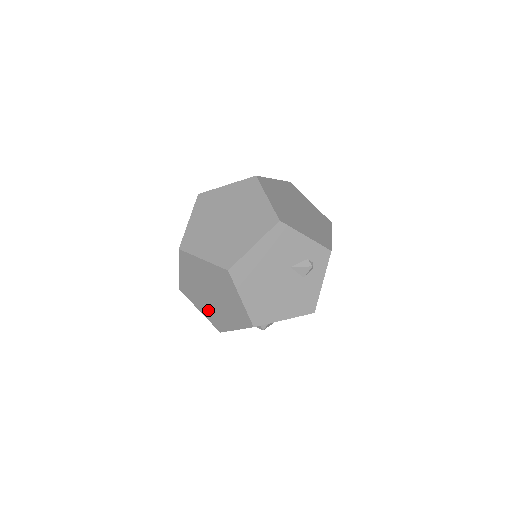
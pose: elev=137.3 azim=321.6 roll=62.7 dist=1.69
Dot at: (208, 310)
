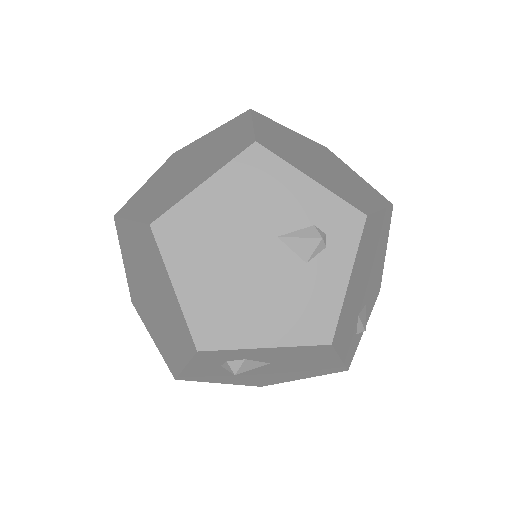
Dot at: (157, 333)
